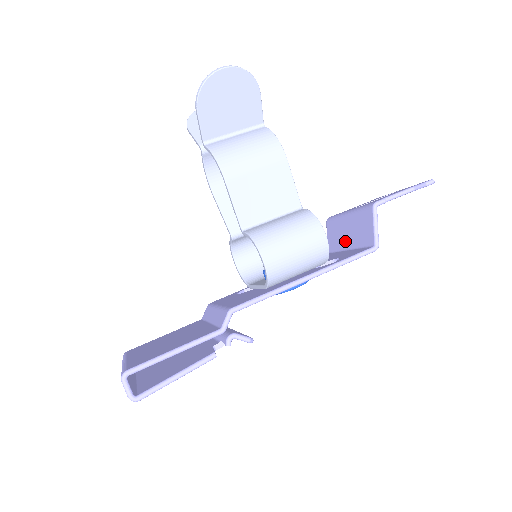
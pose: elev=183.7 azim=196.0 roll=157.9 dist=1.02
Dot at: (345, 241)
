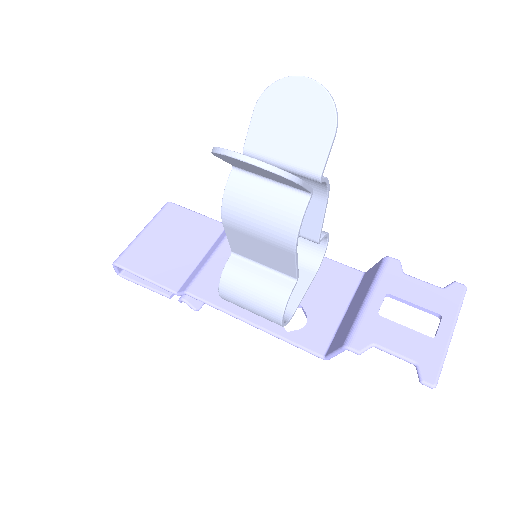
Dot at: (353, 304)
